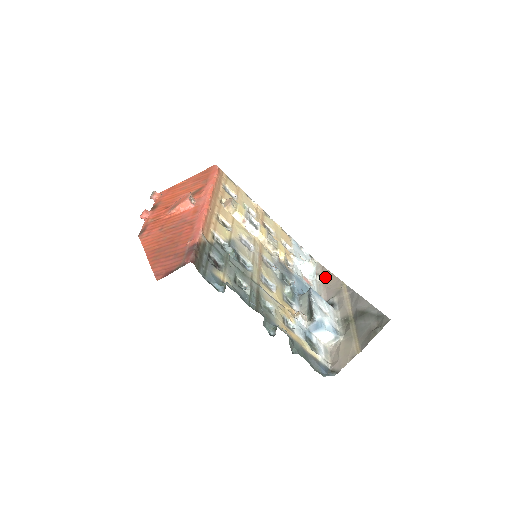
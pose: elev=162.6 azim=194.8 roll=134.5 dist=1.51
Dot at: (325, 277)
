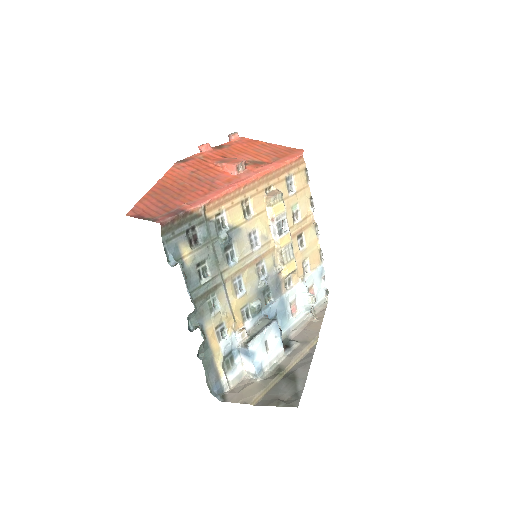
Dot at: (314, 319)
